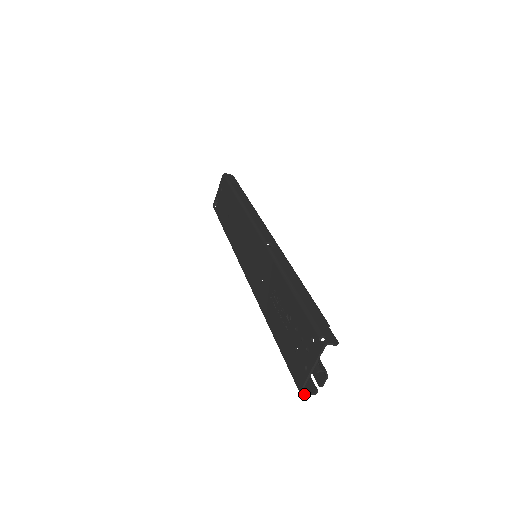
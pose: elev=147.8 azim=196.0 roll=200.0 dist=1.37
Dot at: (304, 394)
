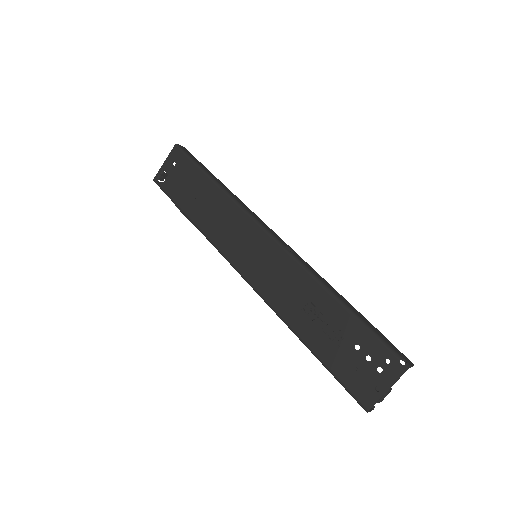
Dot at: occluded
